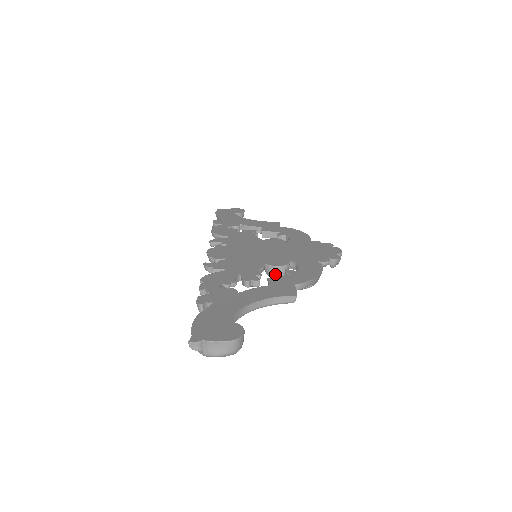
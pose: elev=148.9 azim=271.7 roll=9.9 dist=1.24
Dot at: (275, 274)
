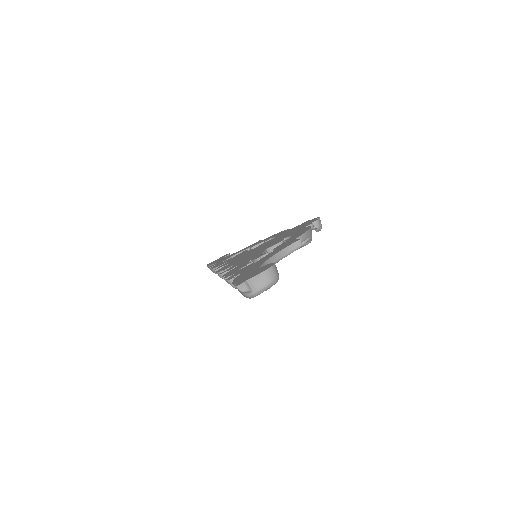
Dot at: occluded
